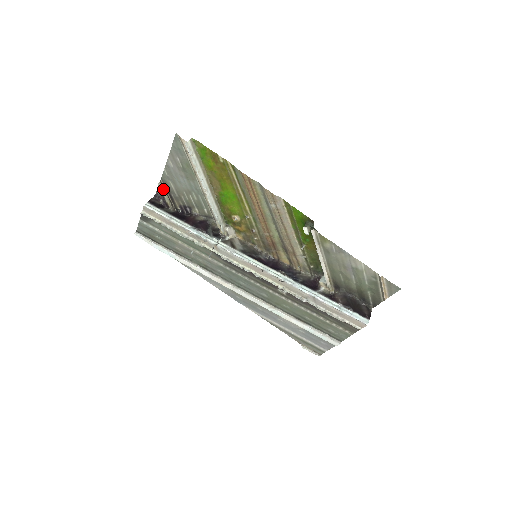
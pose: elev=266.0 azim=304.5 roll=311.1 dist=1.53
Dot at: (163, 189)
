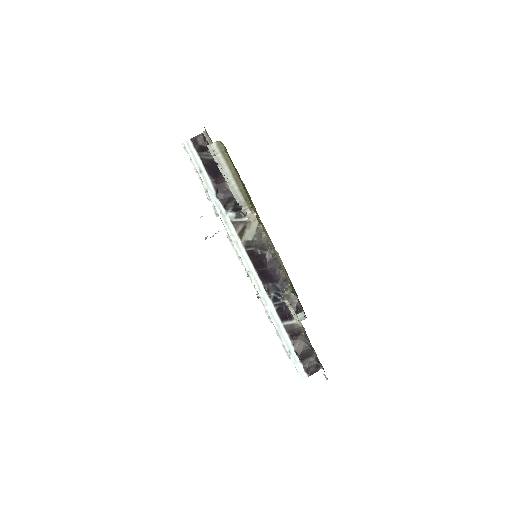
Dot at: (208, 137)
